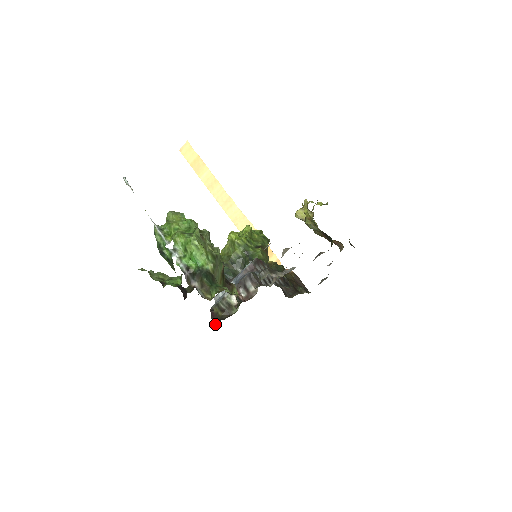
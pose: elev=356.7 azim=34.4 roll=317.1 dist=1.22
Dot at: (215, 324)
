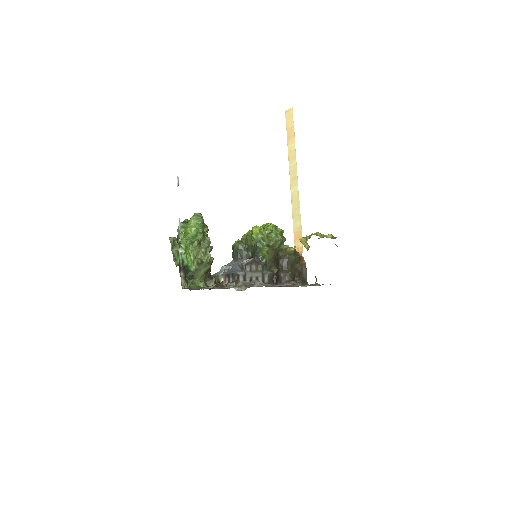
Dot at: occluded
